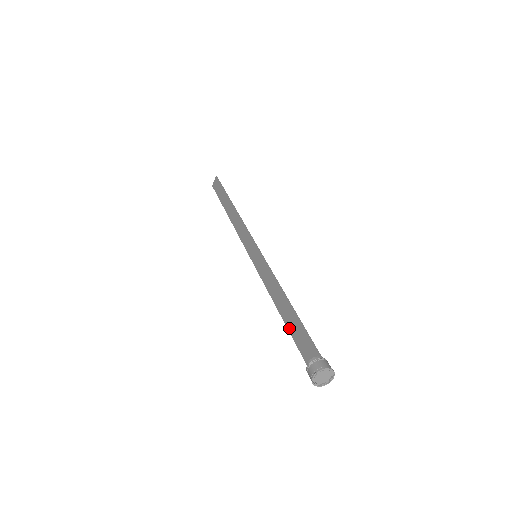
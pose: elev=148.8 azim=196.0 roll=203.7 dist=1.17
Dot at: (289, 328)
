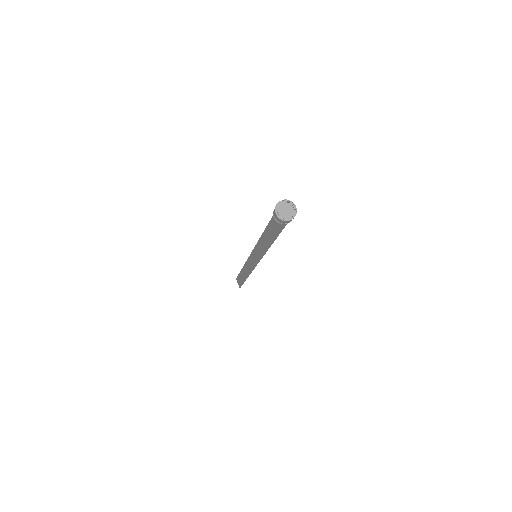
Dot at: (274, 237)
